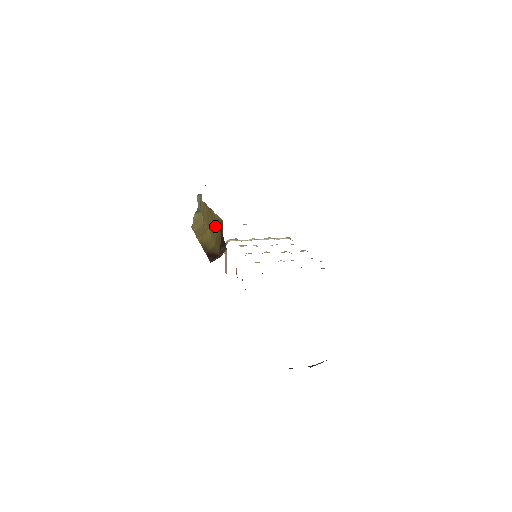
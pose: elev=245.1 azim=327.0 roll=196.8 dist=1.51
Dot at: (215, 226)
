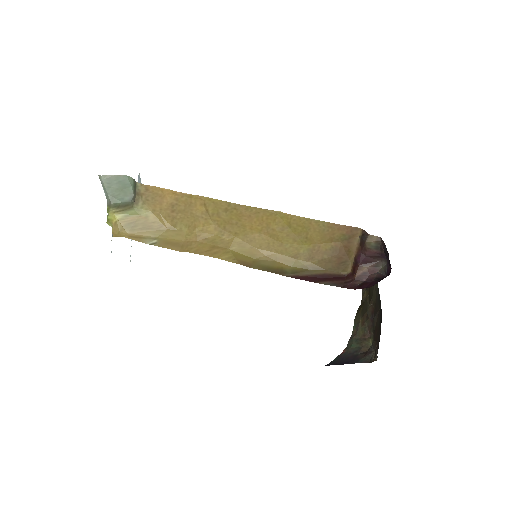
Dot at: (295, 235)
